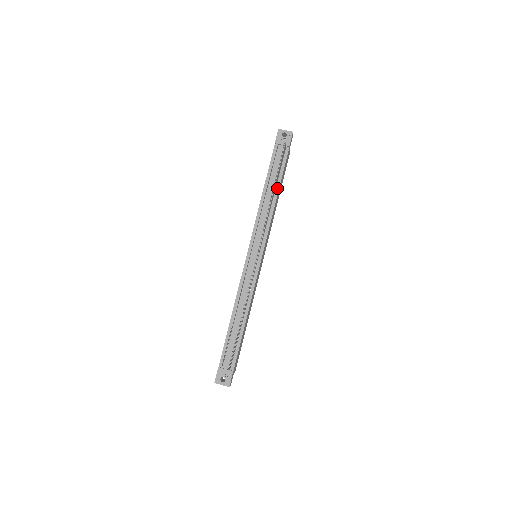
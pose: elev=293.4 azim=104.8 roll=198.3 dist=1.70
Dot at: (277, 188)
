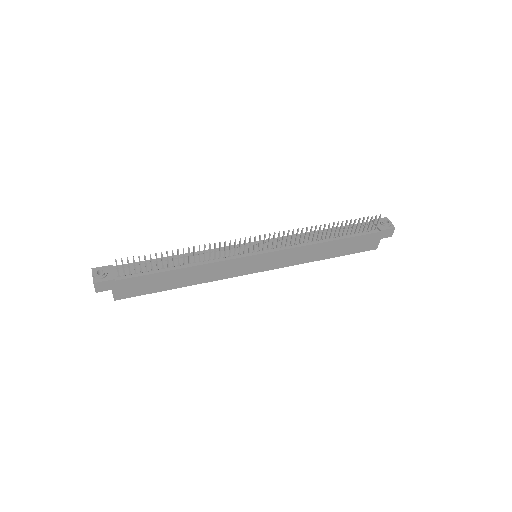
Dot at: (335, 238)
